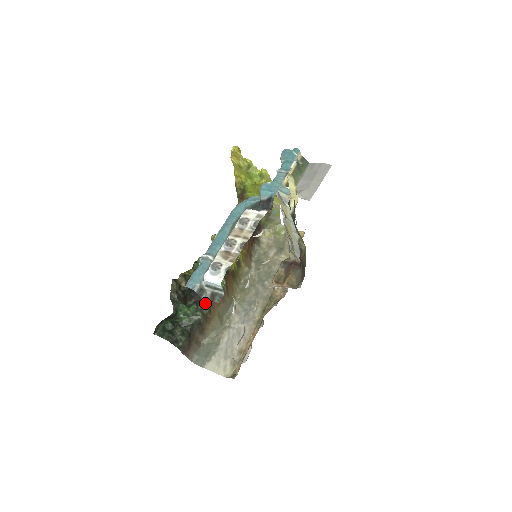
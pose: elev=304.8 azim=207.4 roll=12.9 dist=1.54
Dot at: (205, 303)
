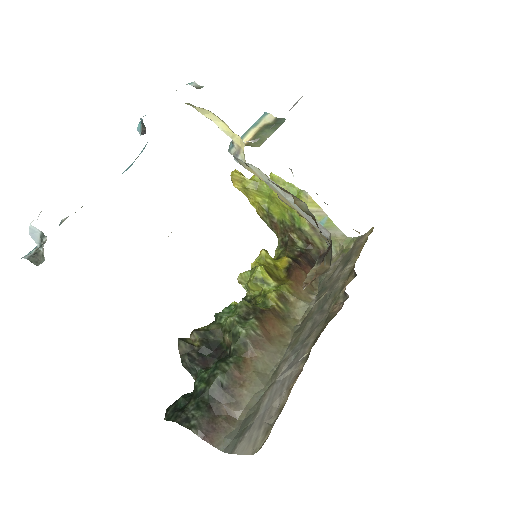
Dot at: (229, 358)
